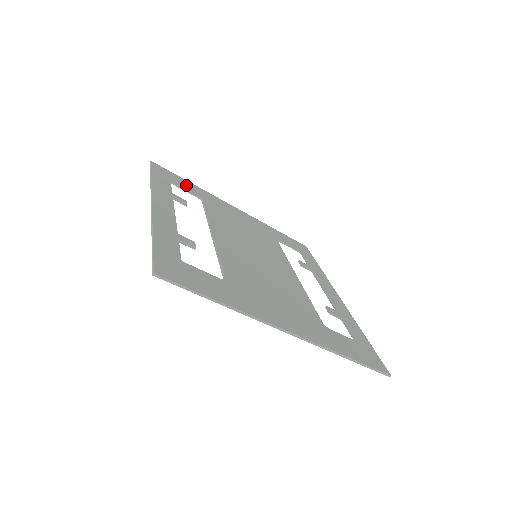
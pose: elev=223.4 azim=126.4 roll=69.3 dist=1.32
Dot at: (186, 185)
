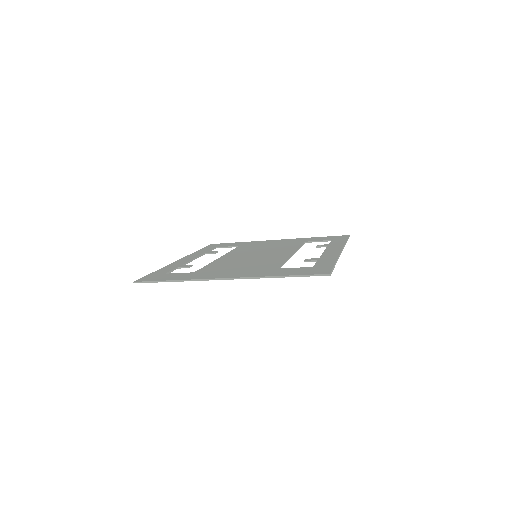
Dot at: occluded
